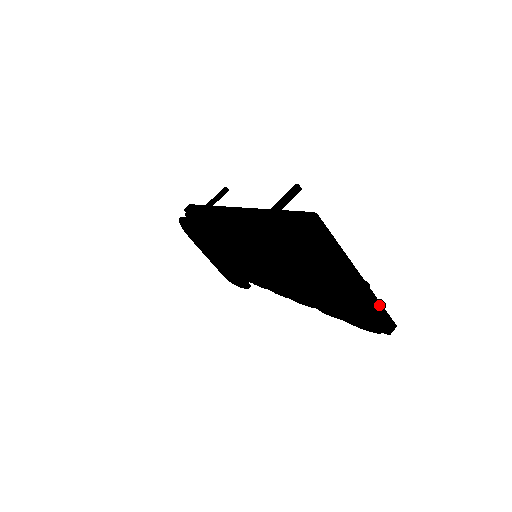
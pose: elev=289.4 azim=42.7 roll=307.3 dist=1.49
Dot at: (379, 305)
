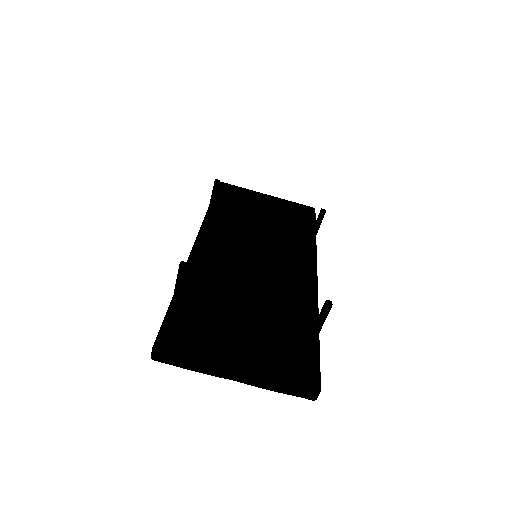
Dot at: (281, 385)
